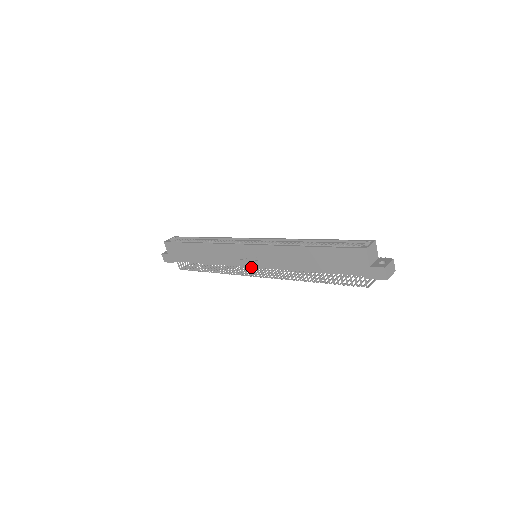
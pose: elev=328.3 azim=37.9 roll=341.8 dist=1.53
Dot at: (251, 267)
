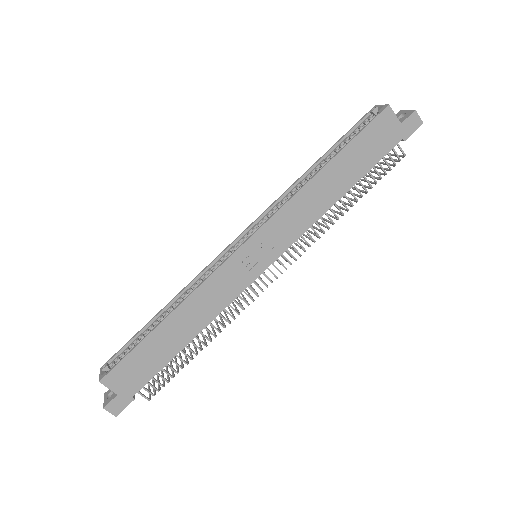
Dot at: (263, 272)
